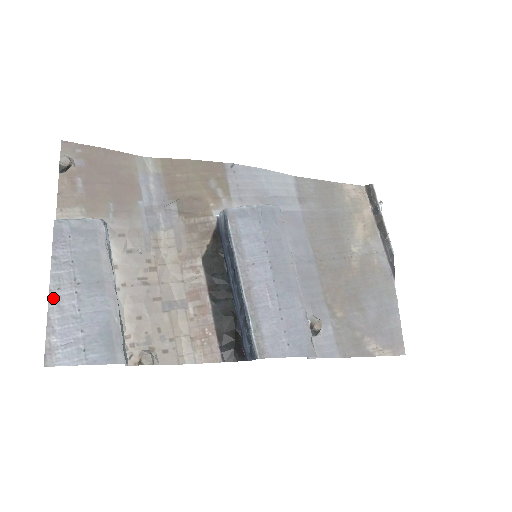
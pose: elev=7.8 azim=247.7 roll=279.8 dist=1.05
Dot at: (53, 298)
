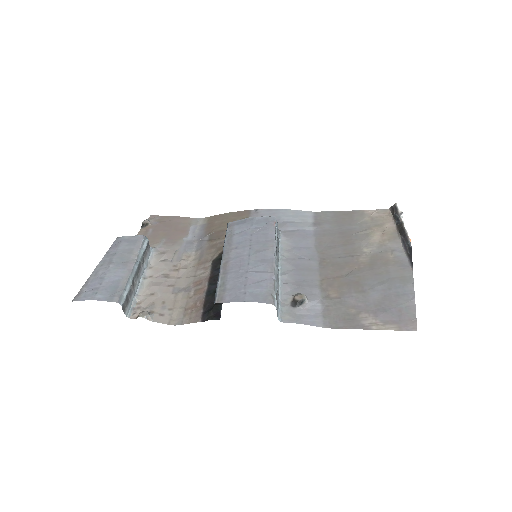
Dot at: (96, 270)
